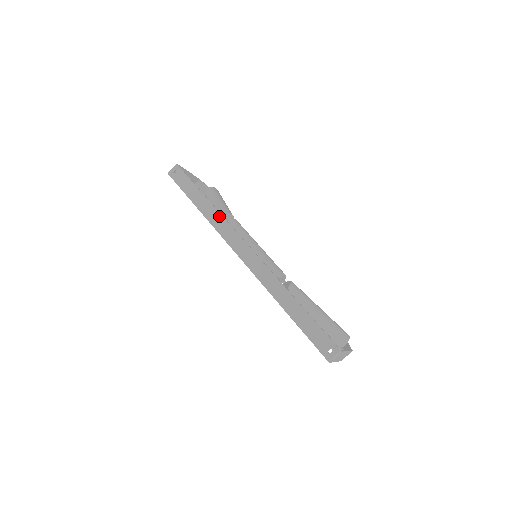
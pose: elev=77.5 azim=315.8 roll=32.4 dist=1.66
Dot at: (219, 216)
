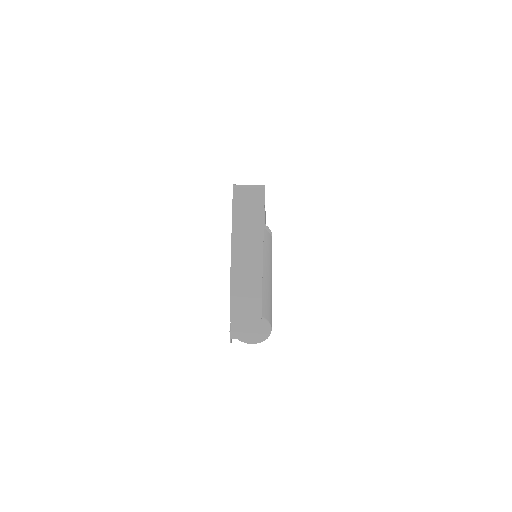
Dot at: occluded
